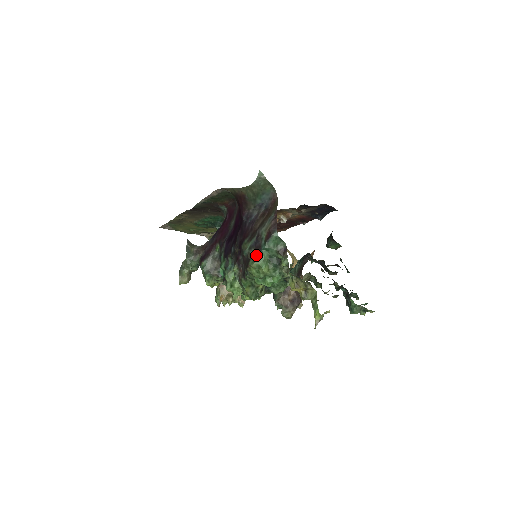
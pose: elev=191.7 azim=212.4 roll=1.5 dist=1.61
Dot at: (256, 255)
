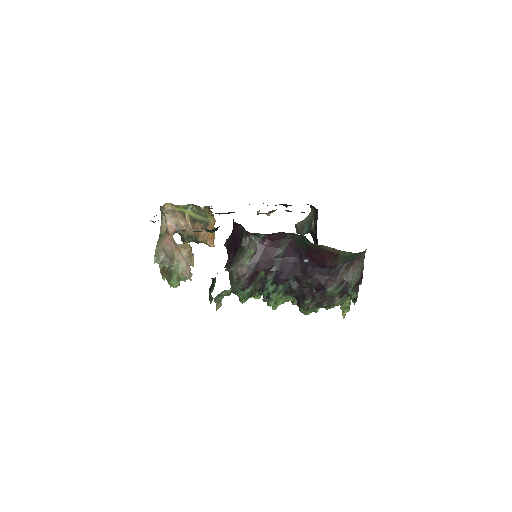
Dot at: (342, 297)
